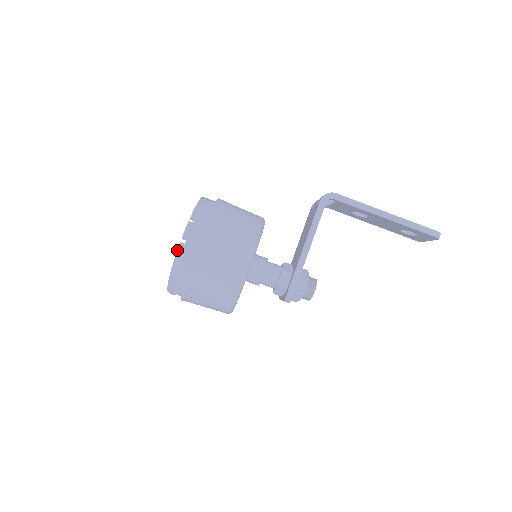
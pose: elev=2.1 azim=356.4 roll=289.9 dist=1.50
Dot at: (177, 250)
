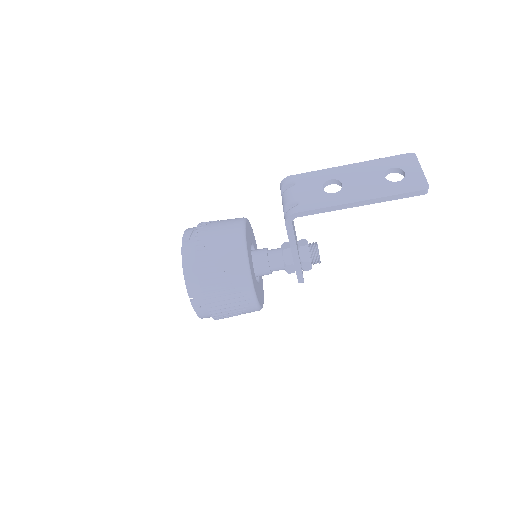
Dot at: (198, 316)
